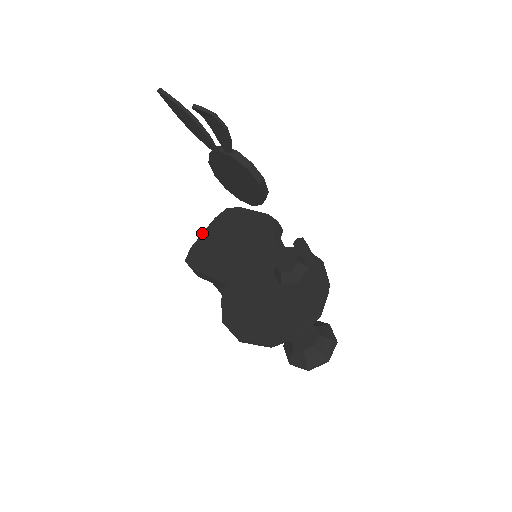
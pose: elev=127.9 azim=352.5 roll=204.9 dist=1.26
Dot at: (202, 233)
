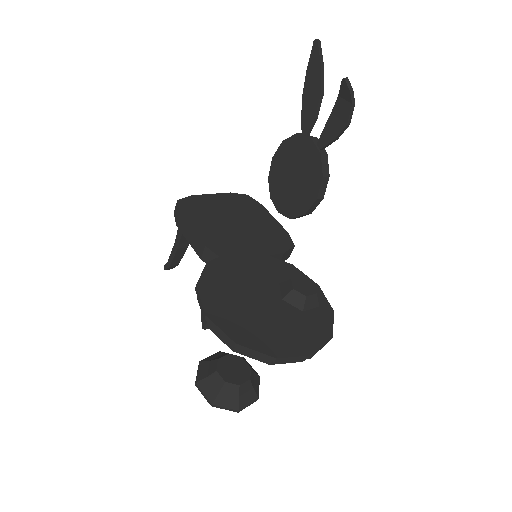
Dot at: occluded
